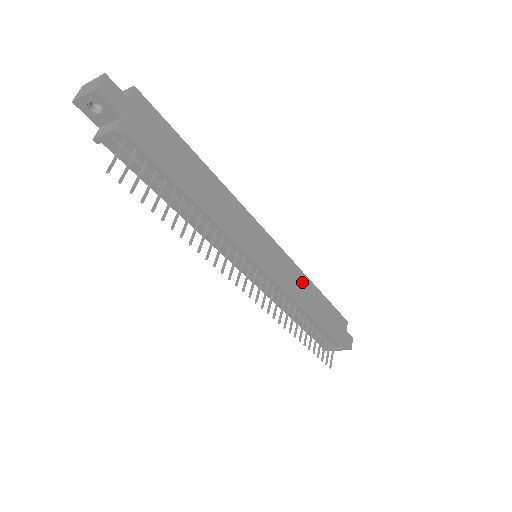
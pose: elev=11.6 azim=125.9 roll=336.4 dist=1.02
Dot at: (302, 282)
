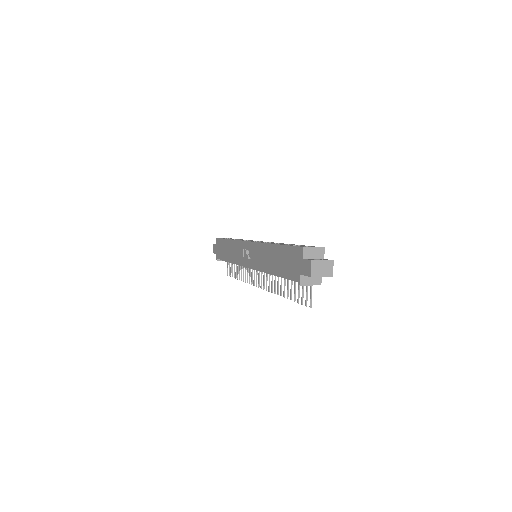
Dot at: occluded
